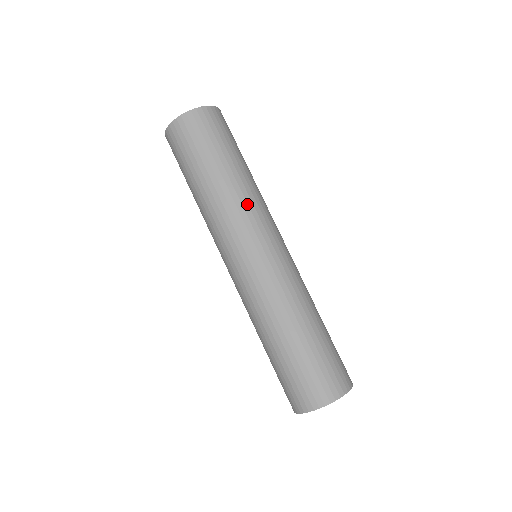
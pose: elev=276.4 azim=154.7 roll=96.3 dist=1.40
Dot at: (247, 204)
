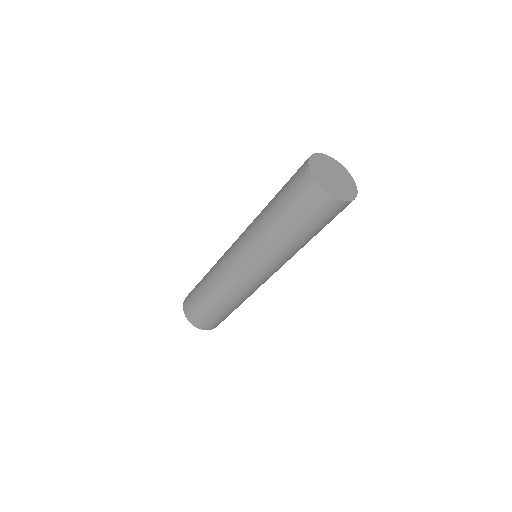
Dot at: occluded
